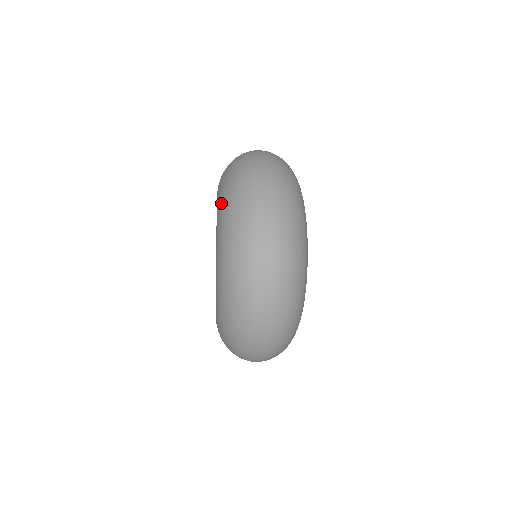
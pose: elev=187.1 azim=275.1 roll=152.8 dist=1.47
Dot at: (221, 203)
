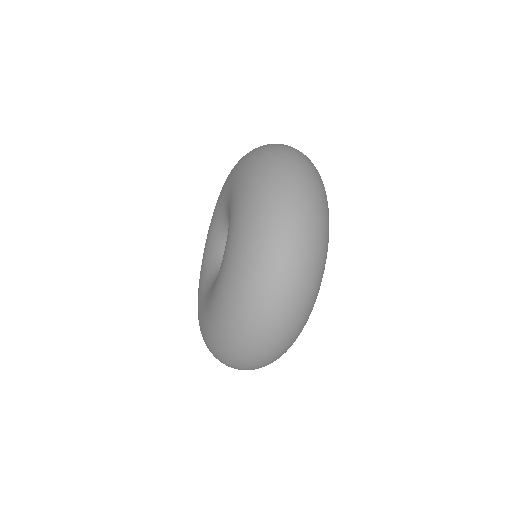
Dot at: (243, 171)
